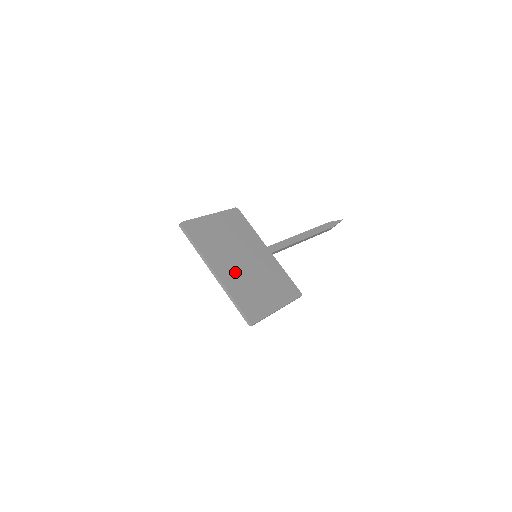
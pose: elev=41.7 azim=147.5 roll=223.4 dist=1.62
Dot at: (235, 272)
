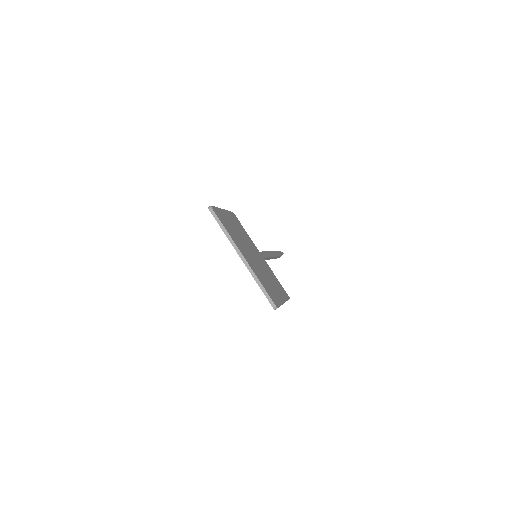
Dot at: (253, 262)
